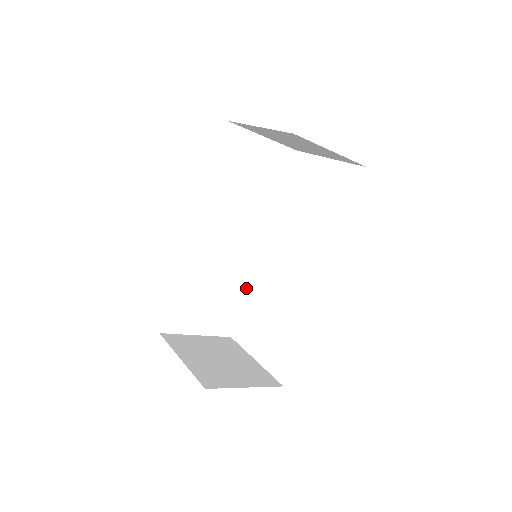
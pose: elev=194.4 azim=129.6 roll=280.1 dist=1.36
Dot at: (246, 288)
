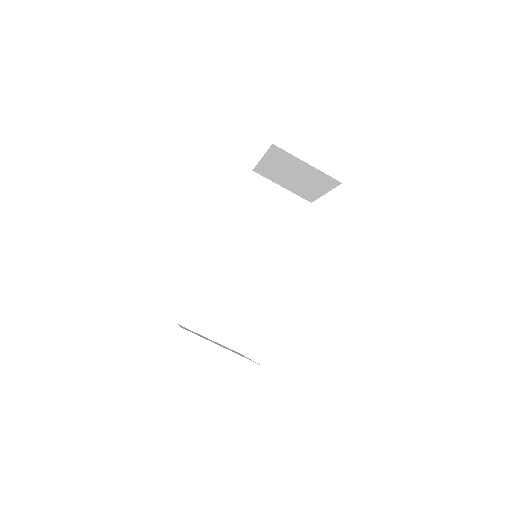
Dot at: (260, 309)
